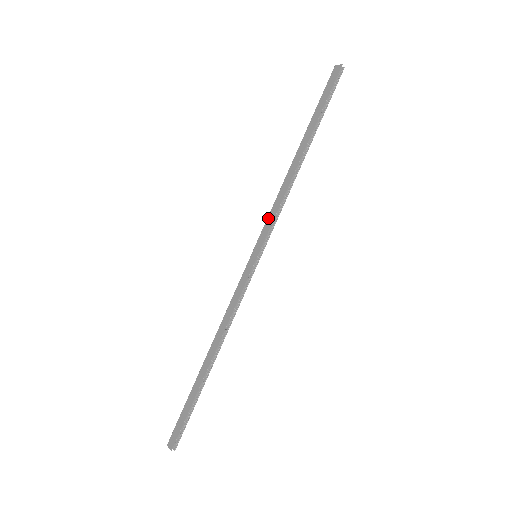
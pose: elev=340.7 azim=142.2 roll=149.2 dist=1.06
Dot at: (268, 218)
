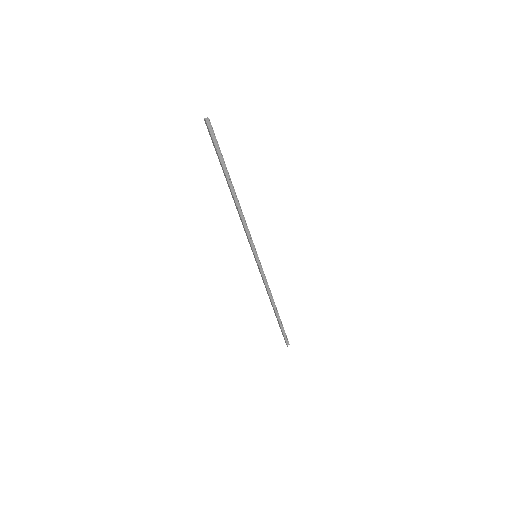
Dot at: (246, 234)
